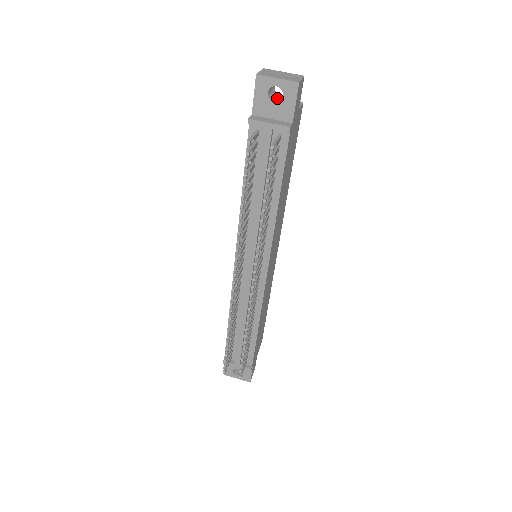
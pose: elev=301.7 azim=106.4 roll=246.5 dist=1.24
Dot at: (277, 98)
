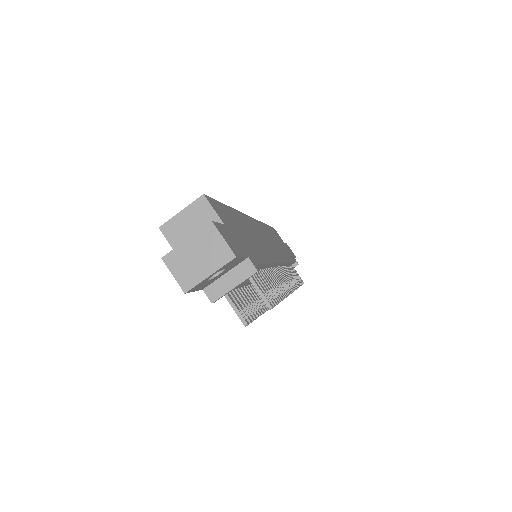
Dot at: occluded
